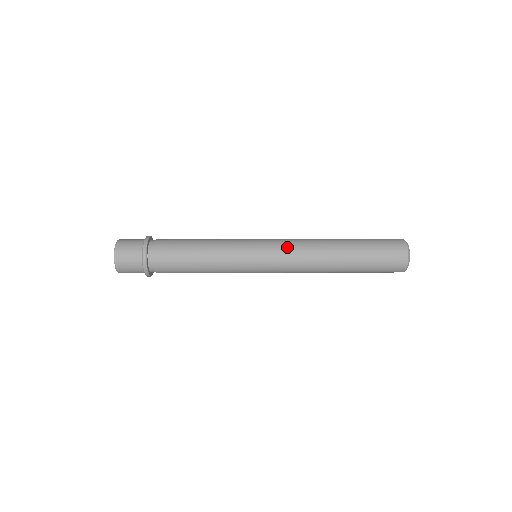
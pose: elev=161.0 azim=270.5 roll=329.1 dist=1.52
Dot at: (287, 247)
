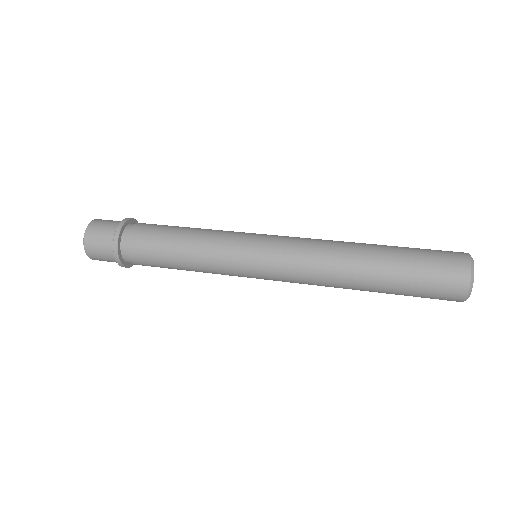
Dot at: (293, 252)
